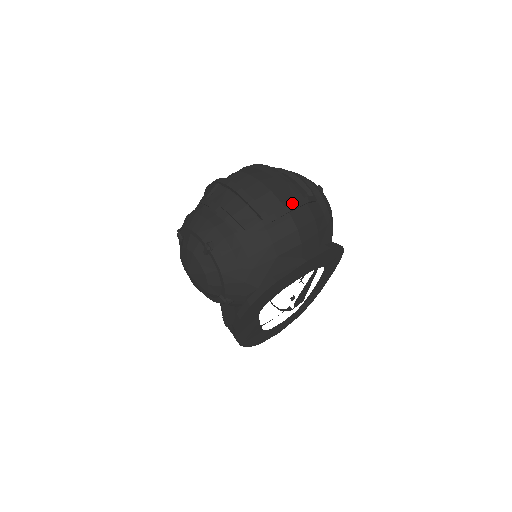
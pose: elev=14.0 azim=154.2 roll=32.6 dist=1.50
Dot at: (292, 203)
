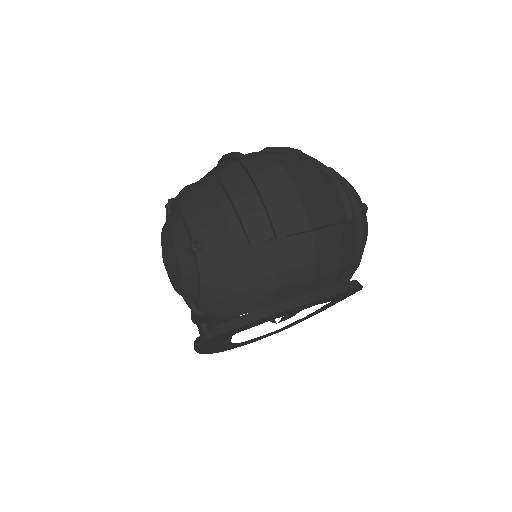
Dot at: (323, 225)
